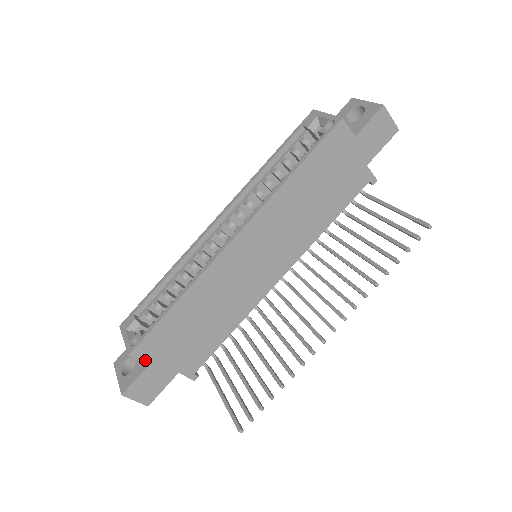
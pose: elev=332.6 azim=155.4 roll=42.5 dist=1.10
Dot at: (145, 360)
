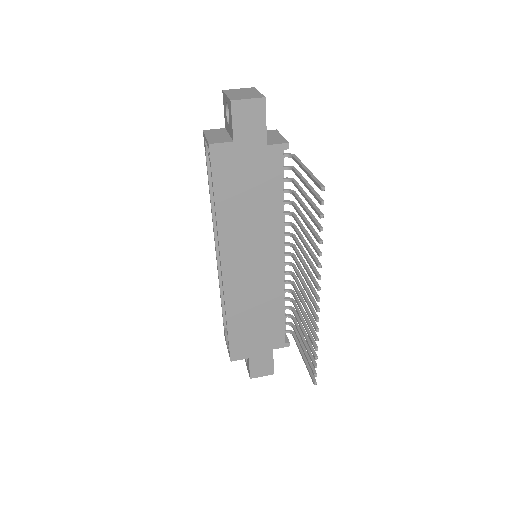
Dot at: (243, 357)
